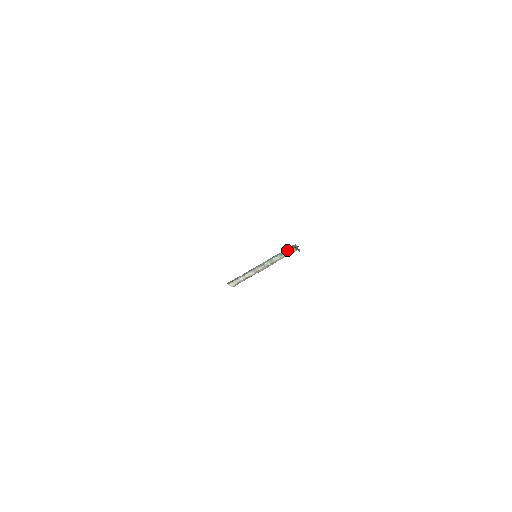
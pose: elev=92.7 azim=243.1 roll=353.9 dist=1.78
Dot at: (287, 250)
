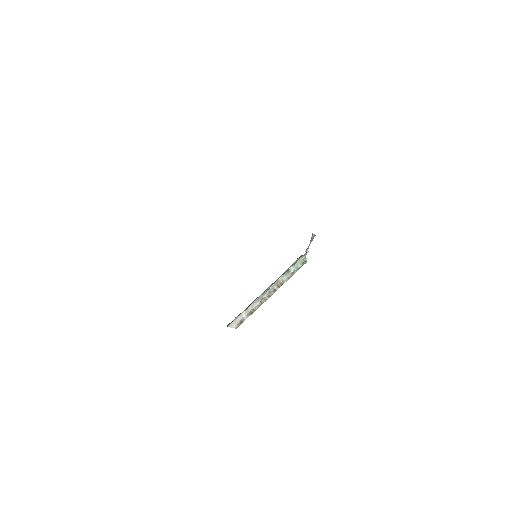
Dot at: (294, 263)
